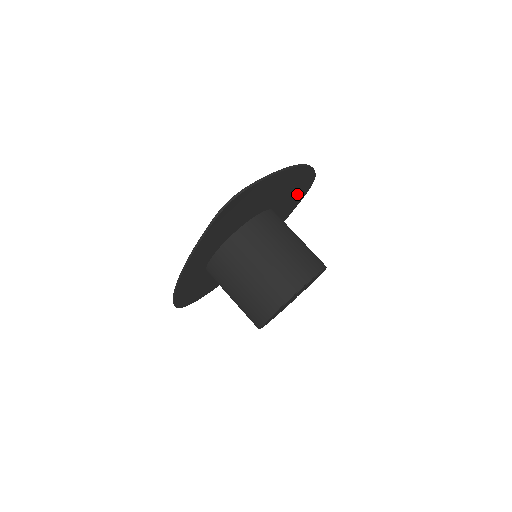
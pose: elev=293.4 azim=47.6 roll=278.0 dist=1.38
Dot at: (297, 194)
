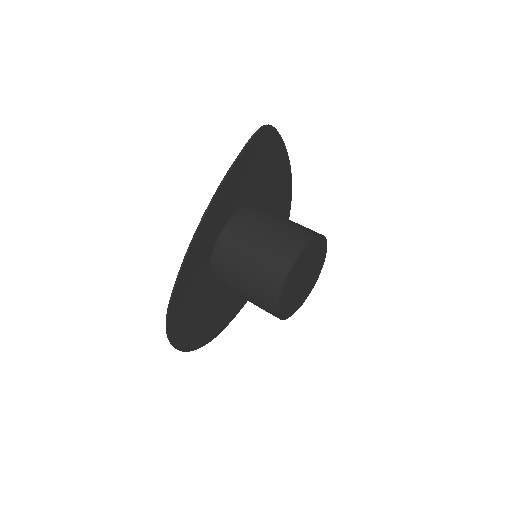
Dot at: occluded
